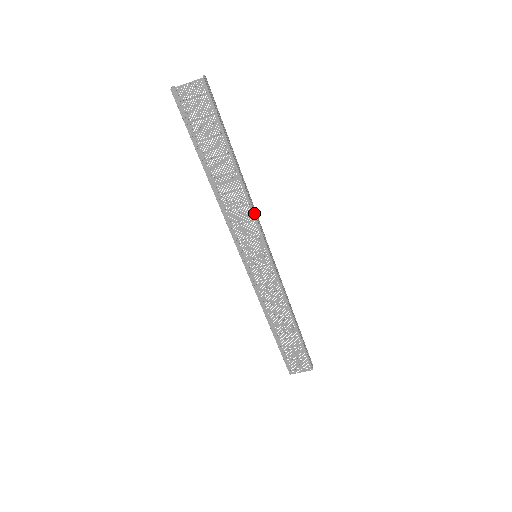
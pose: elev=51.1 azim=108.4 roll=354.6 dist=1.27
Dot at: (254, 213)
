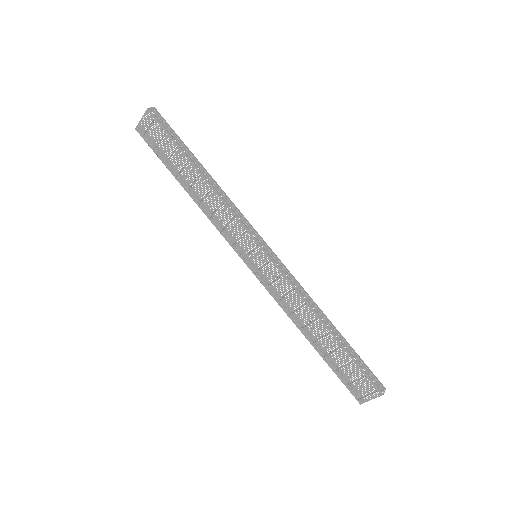
Dot at: (231, 210)
